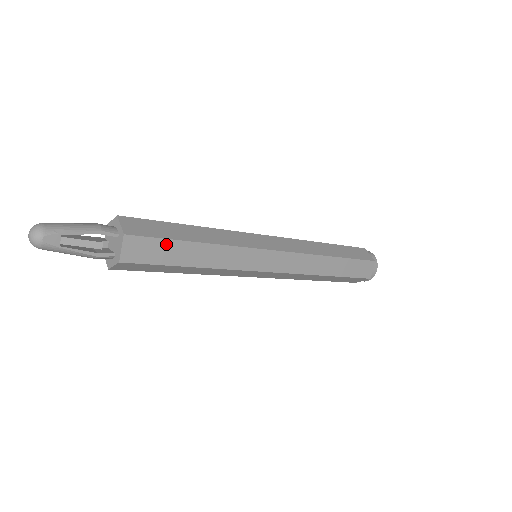
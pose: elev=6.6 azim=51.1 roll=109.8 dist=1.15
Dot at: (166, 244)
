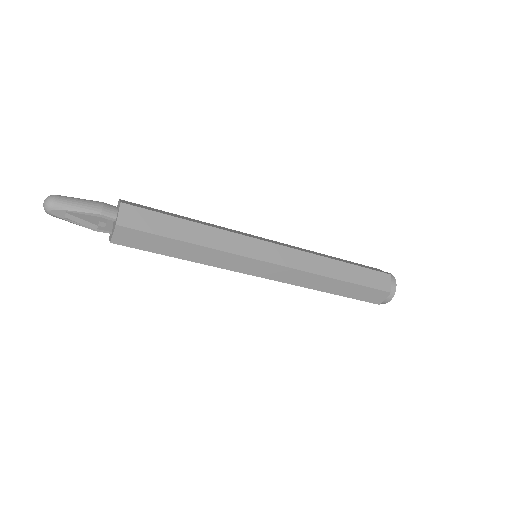
Dot at: (155, 238)
